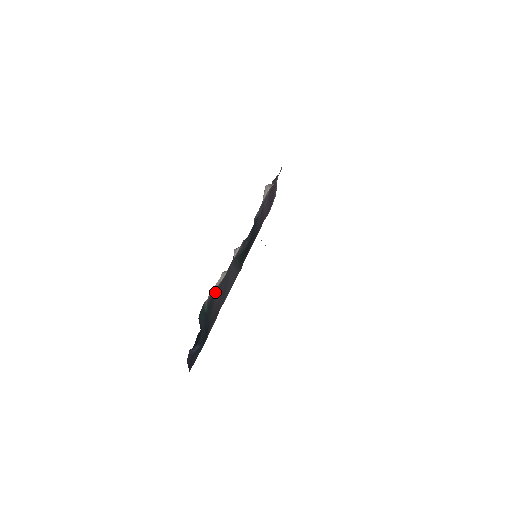
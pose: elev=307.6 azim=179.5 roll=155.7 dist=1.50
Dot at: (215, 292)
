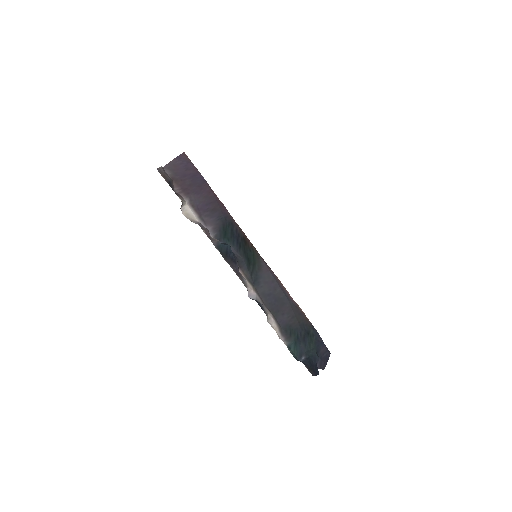
Dot at: (280, 324)
